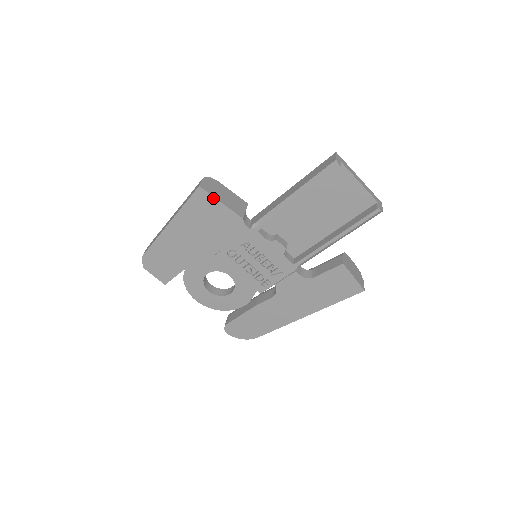
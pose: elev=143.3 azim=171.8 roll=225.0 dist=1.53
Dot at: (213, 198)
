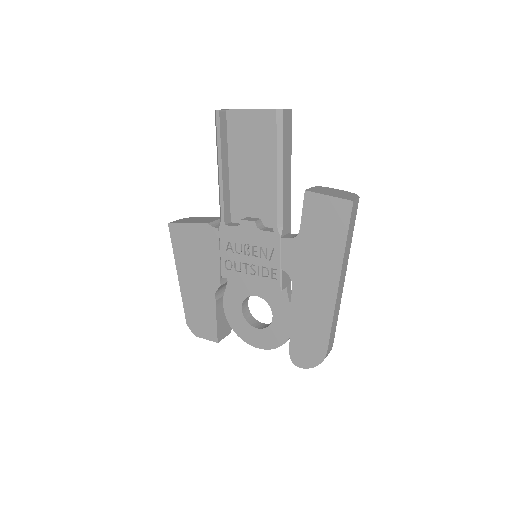
Dot at: (181, 225)
